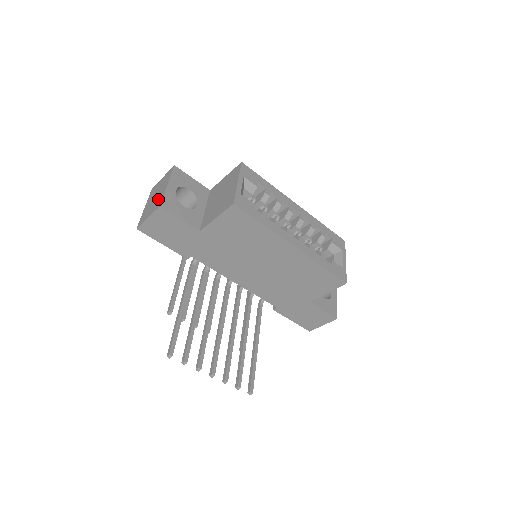
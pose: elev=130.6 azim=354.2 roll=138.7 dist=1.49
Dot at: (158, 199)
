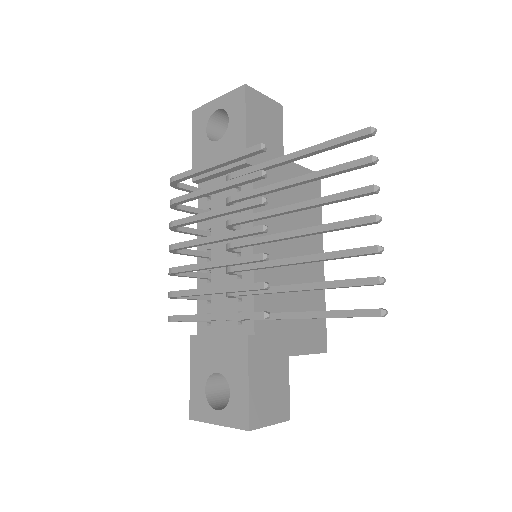
Dot at: occluded
